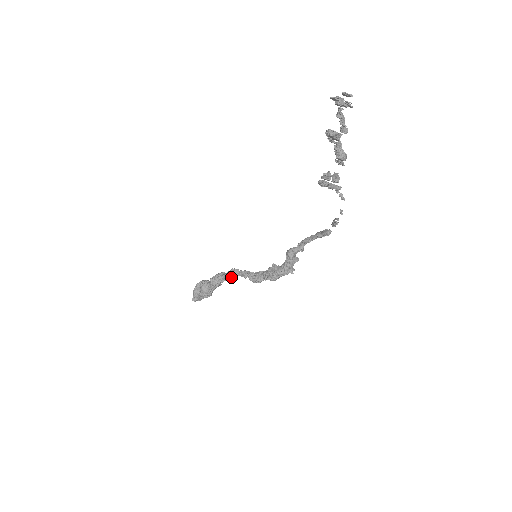
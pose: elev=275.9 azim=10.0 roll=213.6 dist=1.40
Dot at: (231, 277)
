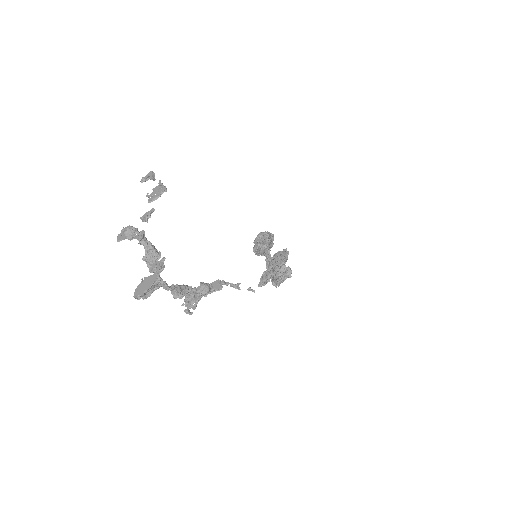
Dot at: (261, 255)
